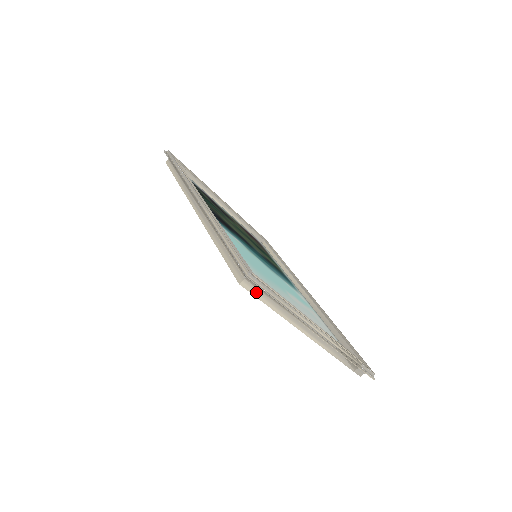
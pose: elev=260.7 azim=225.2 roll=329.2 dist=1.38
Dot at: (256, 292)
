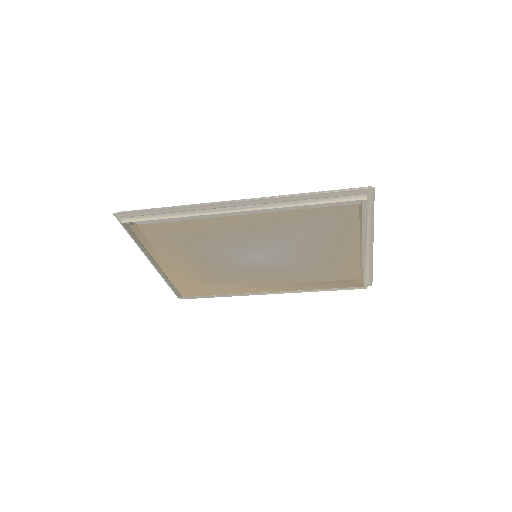
Dot at: occluded
